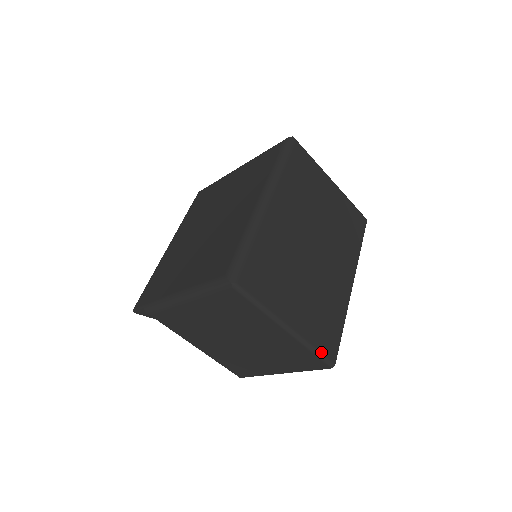
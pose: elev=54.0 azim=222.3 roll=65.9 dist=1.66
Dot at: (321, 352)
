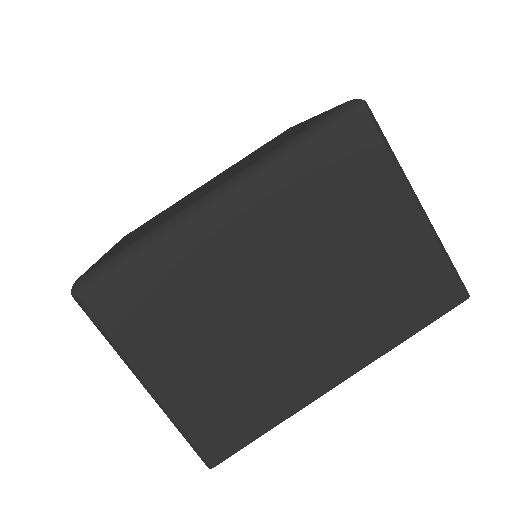
Dot at: (194, 442)
